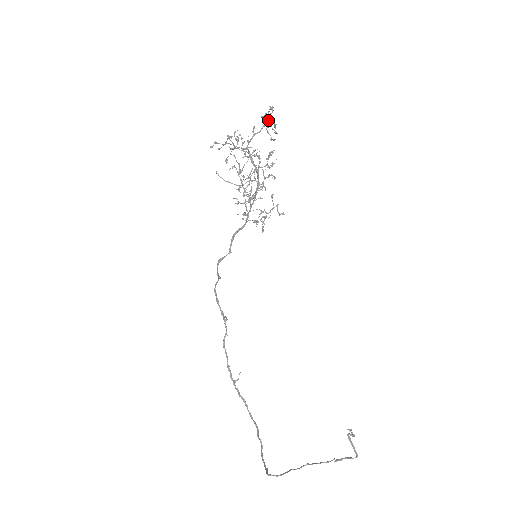
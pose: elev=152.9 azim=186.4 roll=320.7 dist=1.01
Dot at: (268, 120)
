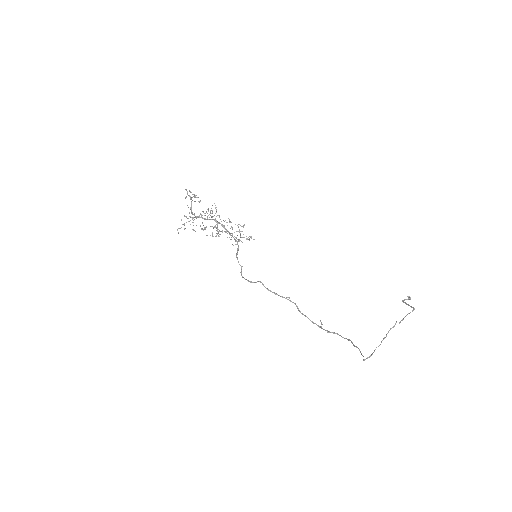
Dot at: (190, 196)
